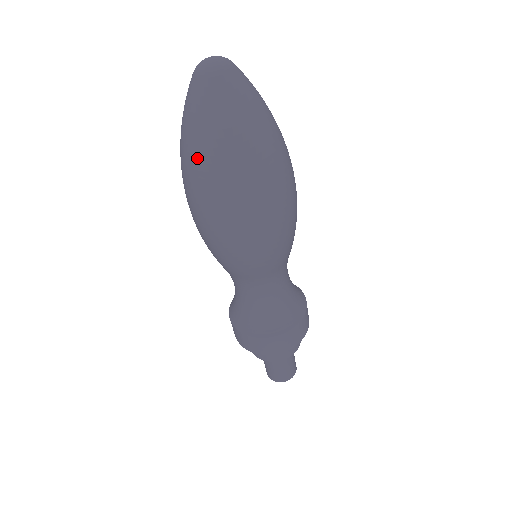
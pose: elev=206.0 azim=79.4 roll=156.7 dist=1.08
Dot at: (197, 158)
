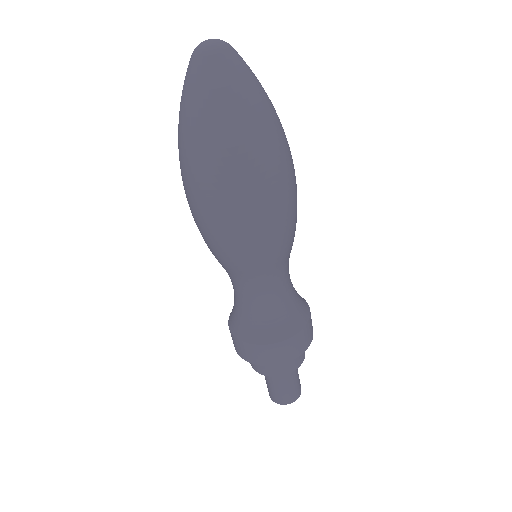
Dot at: (196, 137)
